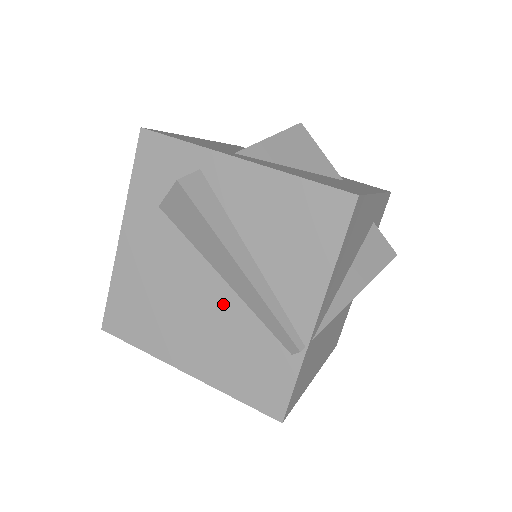
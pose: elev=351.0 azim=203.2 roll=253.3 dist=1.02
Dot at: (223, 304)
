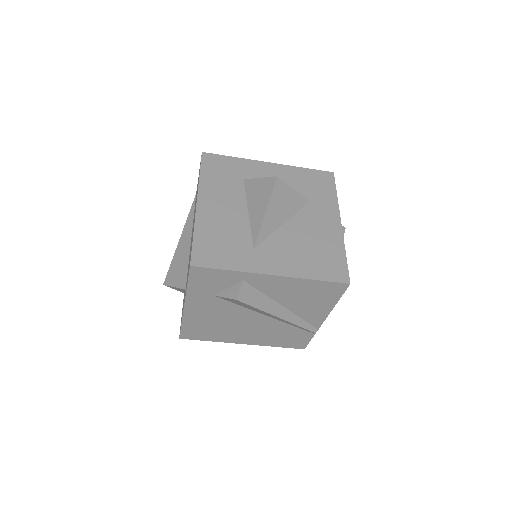
Dot at: (266, 323)
